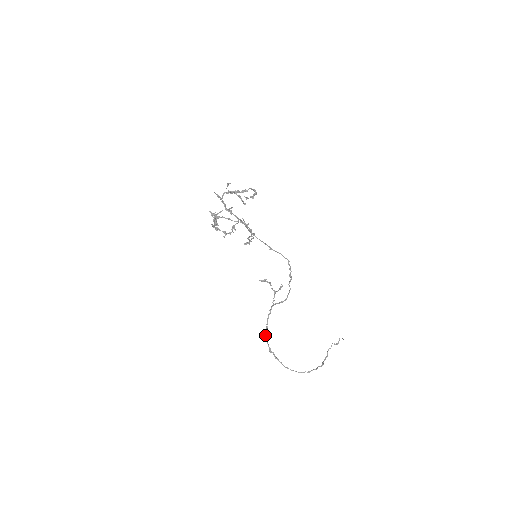
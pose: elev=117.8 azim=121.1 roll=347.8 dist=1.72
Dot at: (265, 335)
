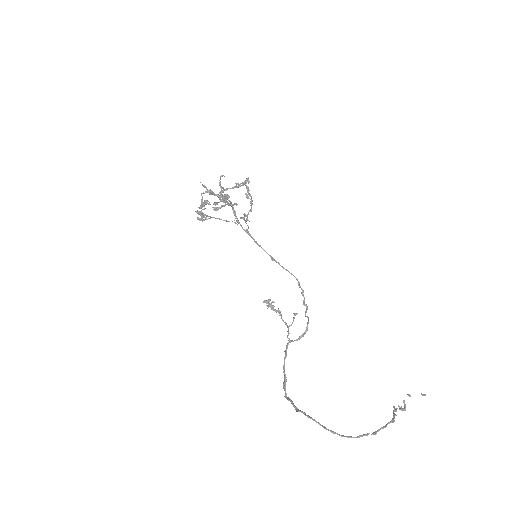
Dot at: occluded
